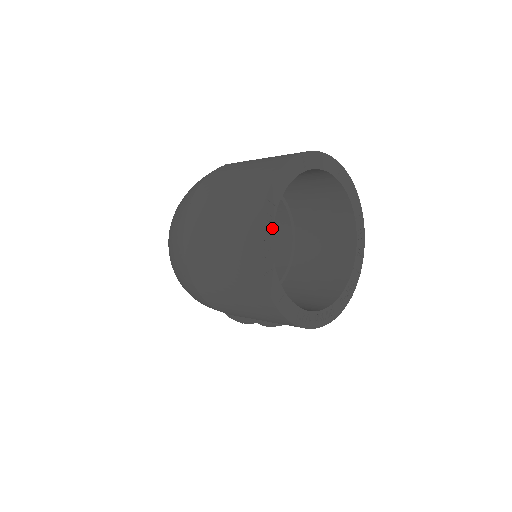
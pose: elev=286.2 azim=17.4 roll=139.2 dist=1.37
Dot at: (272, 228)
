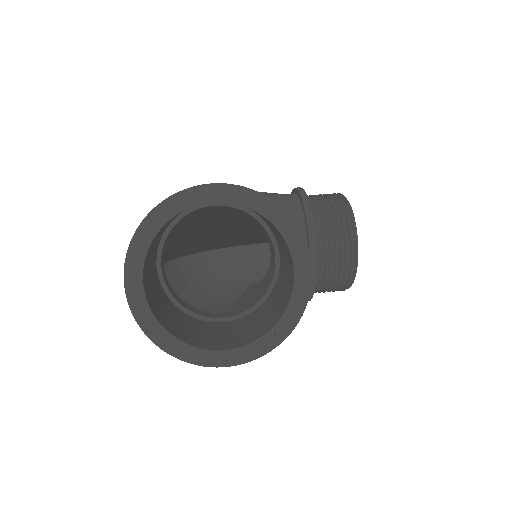
Dot at: (147, 305)
